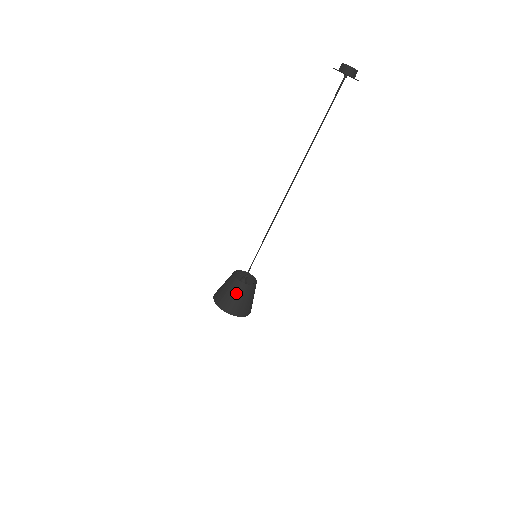
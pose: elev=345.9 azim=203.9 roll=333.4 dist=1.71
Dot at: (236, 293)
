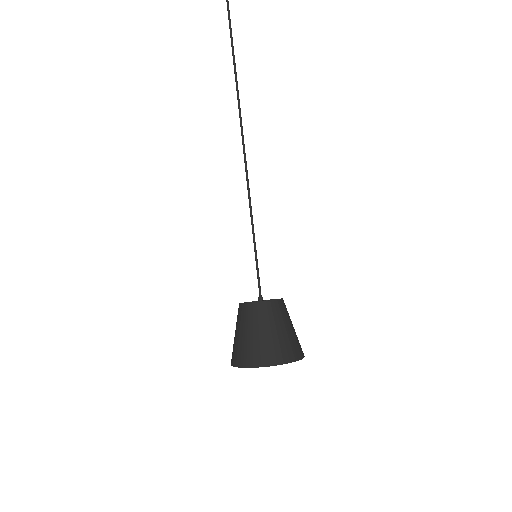
Dot at: (279, 322)
